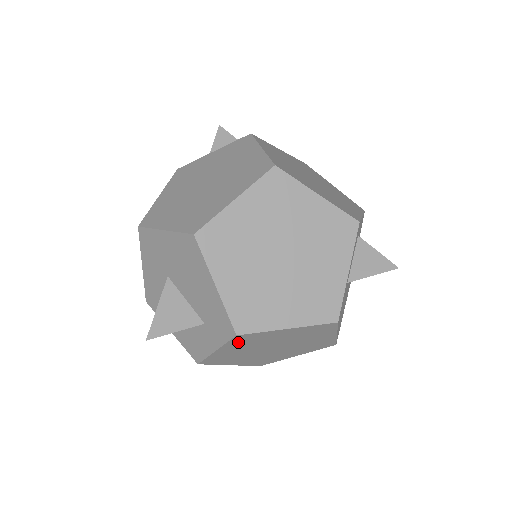
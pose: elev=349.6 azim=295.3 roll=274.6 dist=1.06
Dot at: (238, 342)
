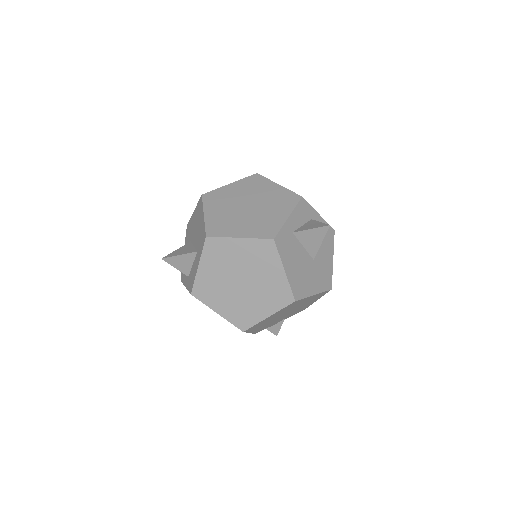
Dot at: (210, 253)
